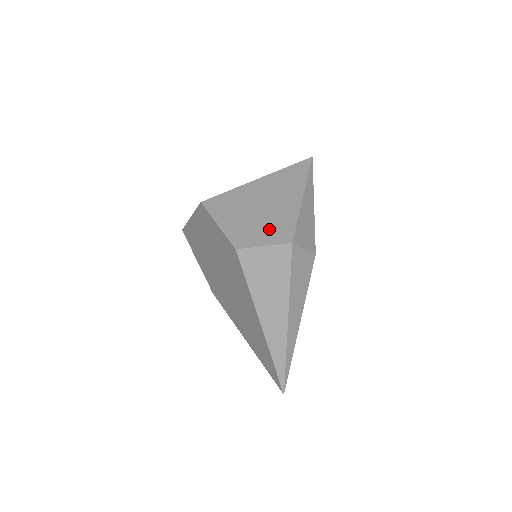
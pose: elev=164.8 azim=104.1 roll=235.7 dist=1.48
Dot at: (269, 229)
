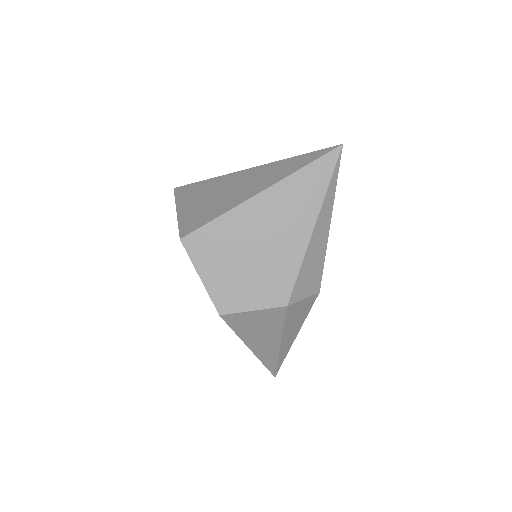
Dot at: (262, 285)
